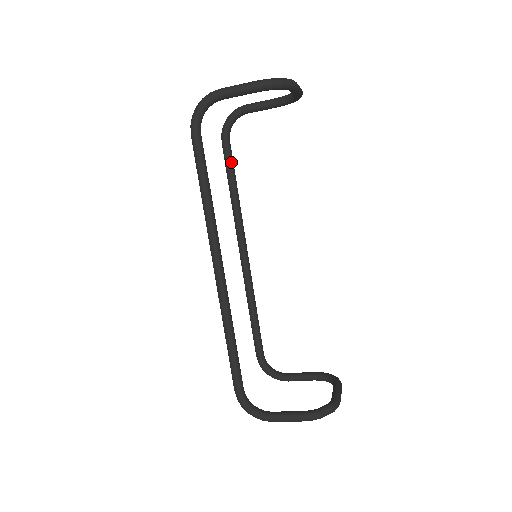
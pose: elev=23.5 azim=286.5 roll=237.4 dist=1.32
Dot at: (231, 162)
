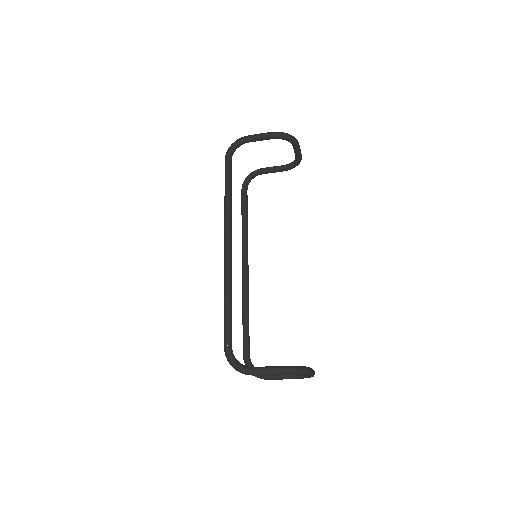
Dot at: (246, 203)
